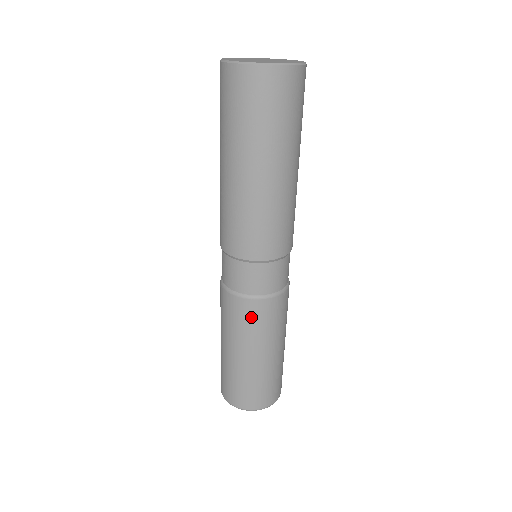
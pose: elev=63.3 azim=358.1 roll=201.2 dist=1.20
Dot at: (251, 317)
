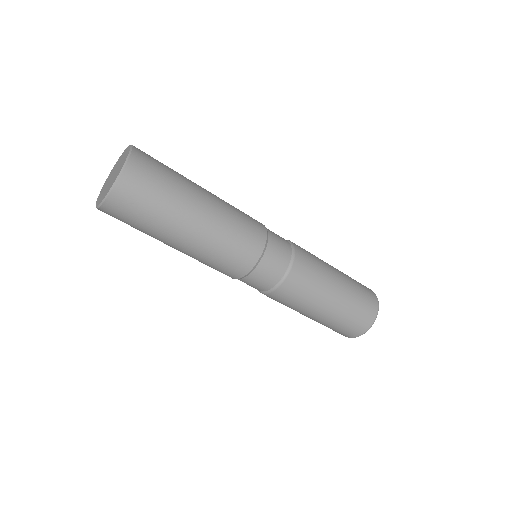
Dot at: (297, 290)
